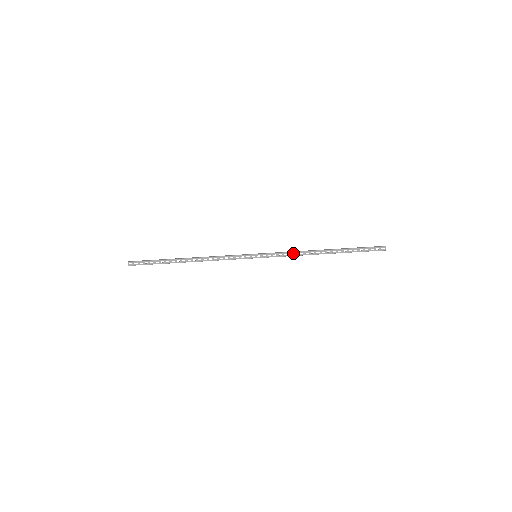
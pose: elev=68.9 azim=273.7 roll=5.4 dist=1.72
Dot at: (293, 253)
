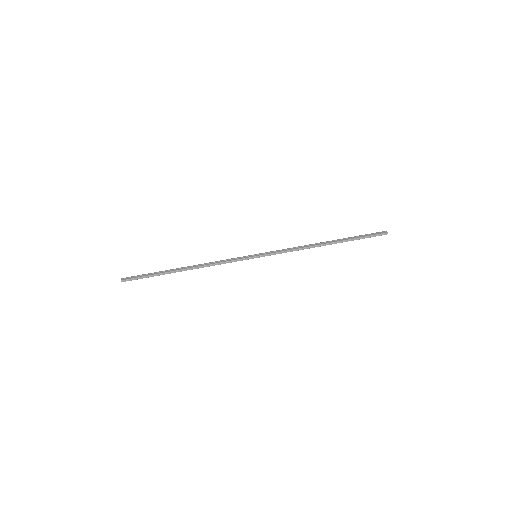
Dot at: (294, 248)
